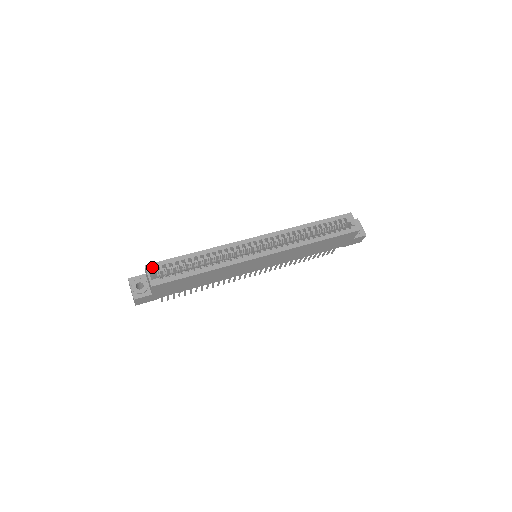
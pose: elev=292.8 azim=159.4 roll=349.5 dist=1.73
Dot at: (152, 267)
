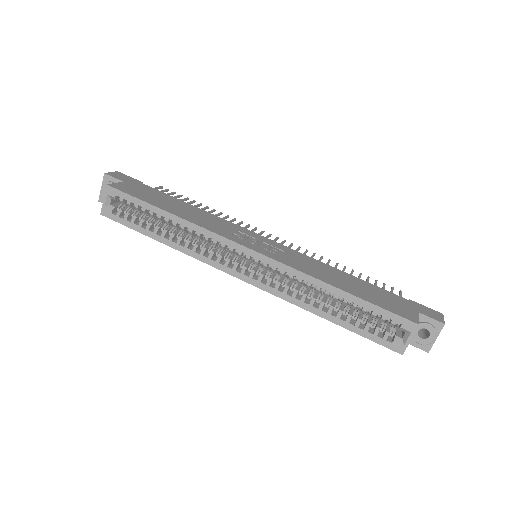
Dot at: (112, 193)
